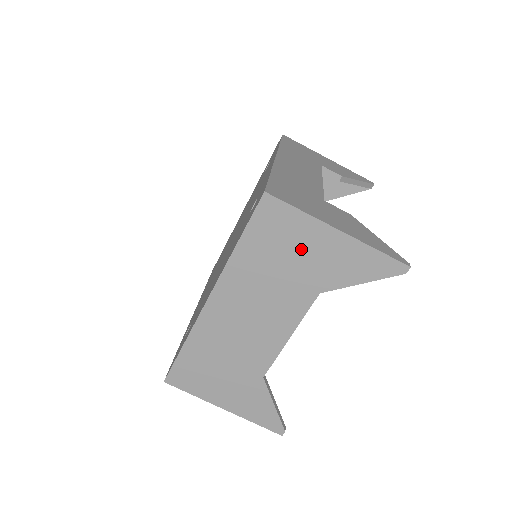
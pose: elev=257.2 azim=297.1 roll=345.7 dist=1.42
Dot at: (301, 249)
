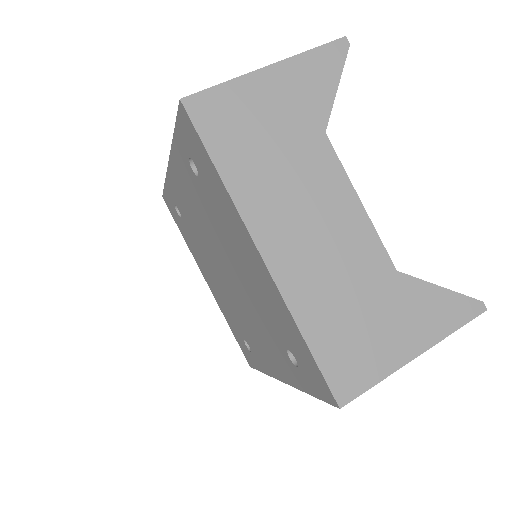
Dot at: (265, 113)
